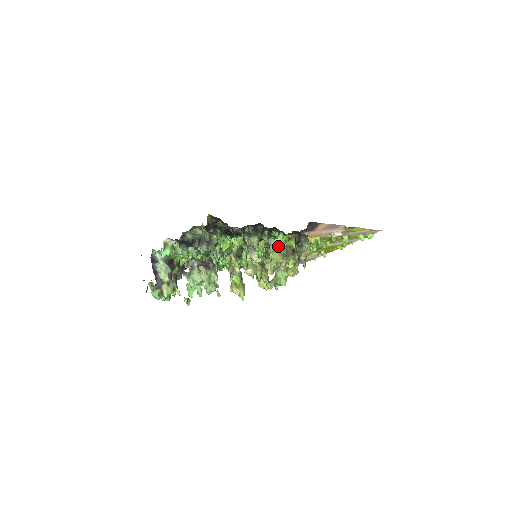
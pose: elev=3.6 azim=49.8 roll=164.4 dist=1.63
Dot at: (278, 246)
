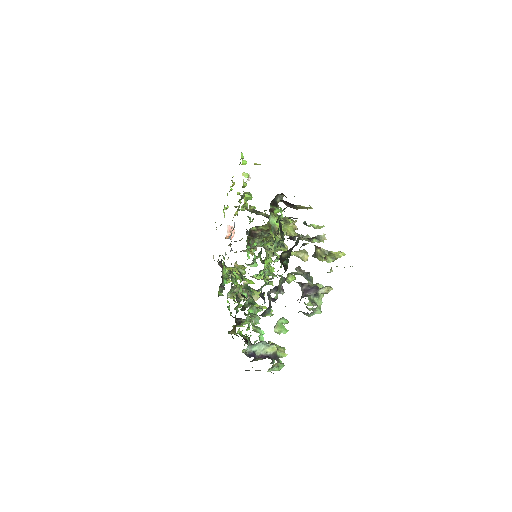
Dot at: occluded
